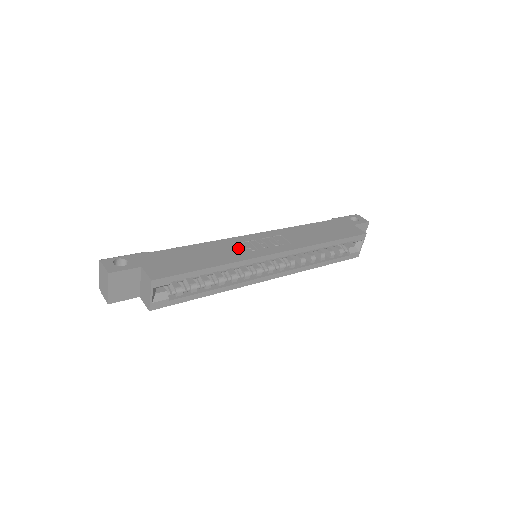
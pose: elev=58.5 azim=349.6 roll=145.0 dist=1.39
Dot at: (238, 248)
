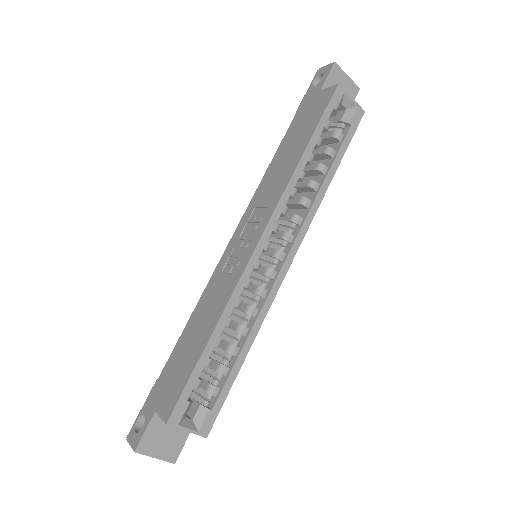
Dot at: (223, 280)
